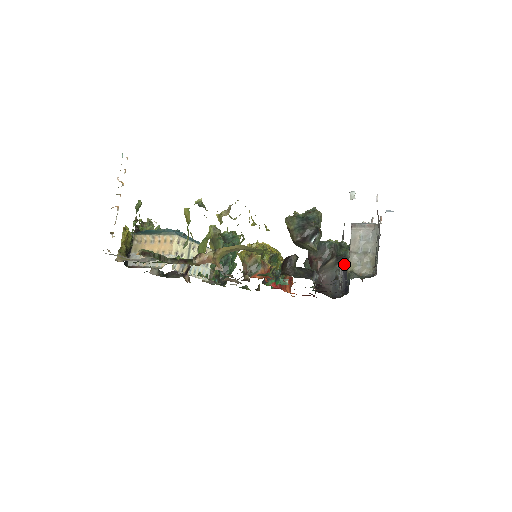
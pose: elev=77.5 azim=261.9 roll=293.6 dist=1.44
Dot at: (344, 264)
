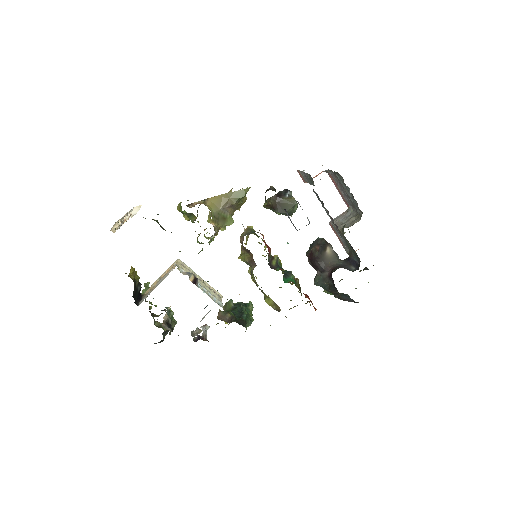
Dot at: (347, 259)
